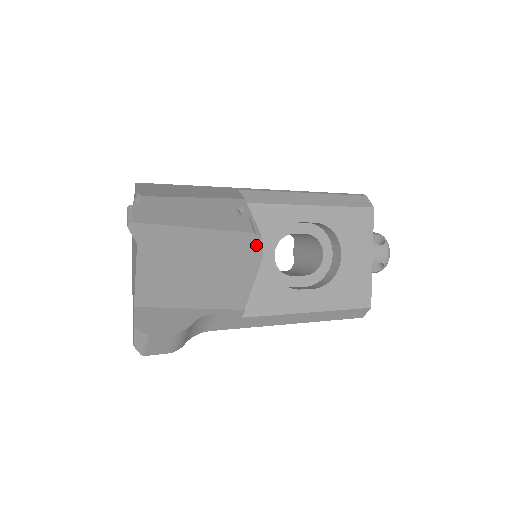
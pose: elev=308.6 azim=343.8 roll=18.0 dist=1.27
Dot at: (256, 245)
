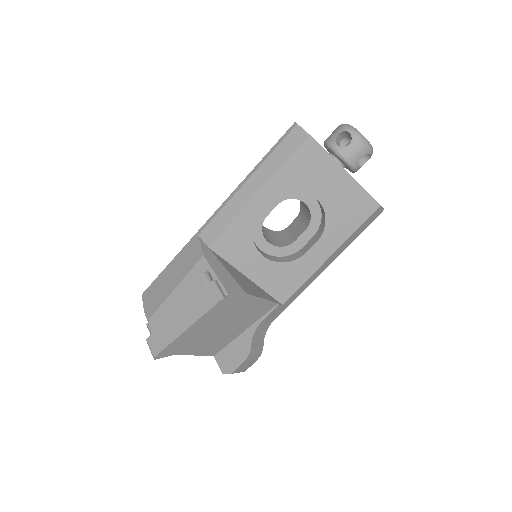
Dot at: (233, 297)
